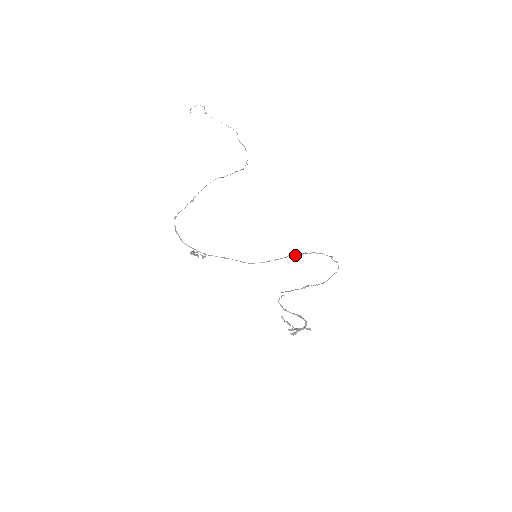
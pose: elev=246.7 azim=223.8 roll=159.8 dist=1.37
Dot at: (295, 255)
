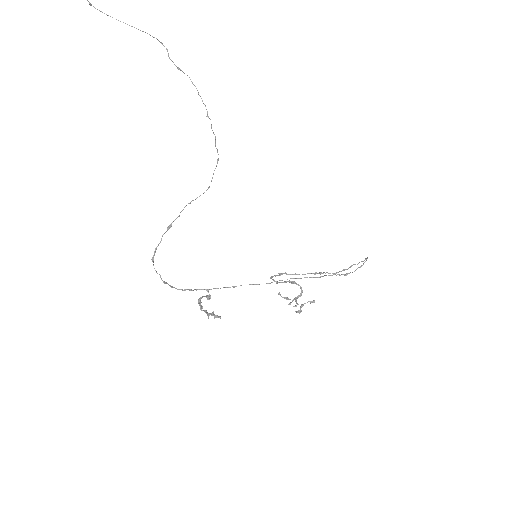
Dot at: occluded
